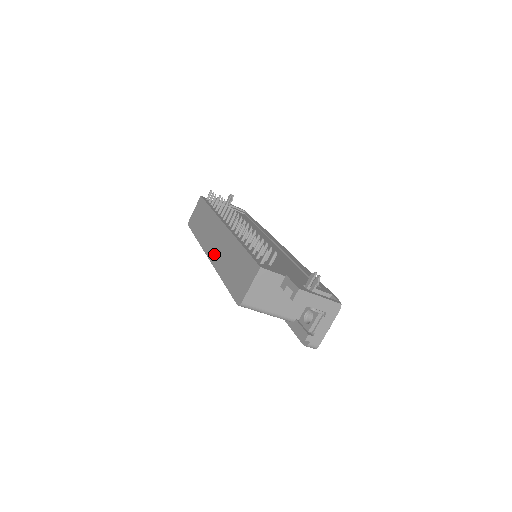
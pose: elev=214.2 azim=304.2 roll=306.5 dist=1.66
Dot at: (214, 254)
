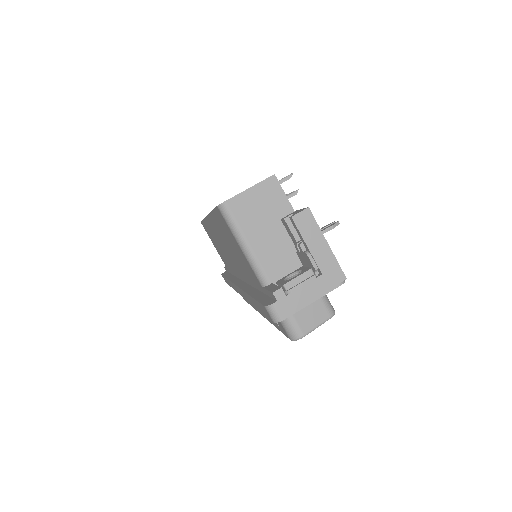
Dot at: occluded
